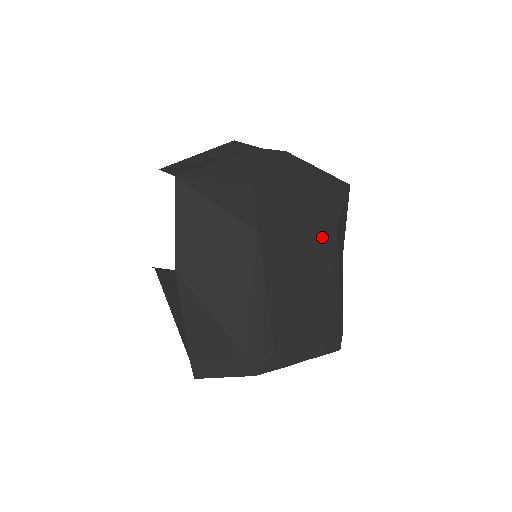
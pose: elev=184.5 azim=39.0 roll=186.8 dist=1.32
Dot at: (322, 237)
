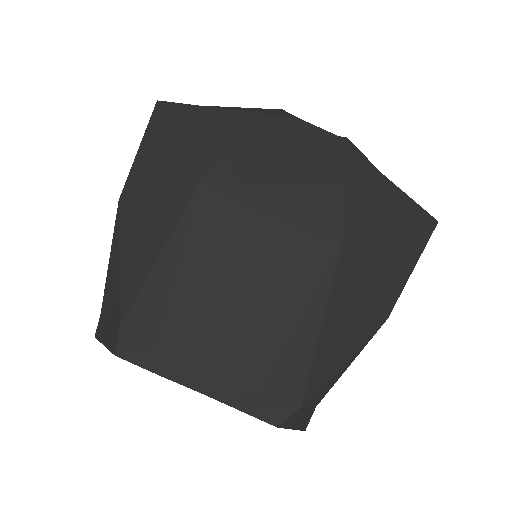
Dot at: (308, 242)
